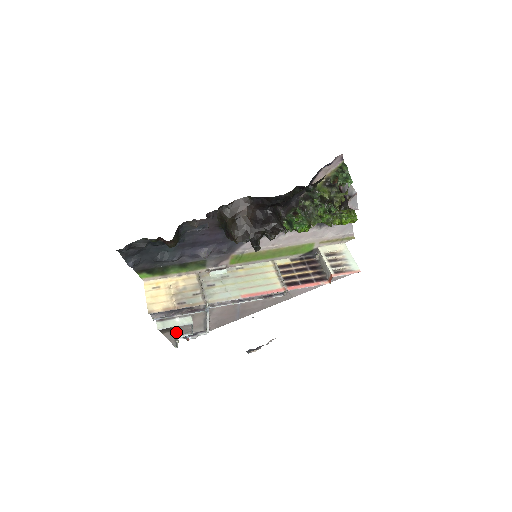
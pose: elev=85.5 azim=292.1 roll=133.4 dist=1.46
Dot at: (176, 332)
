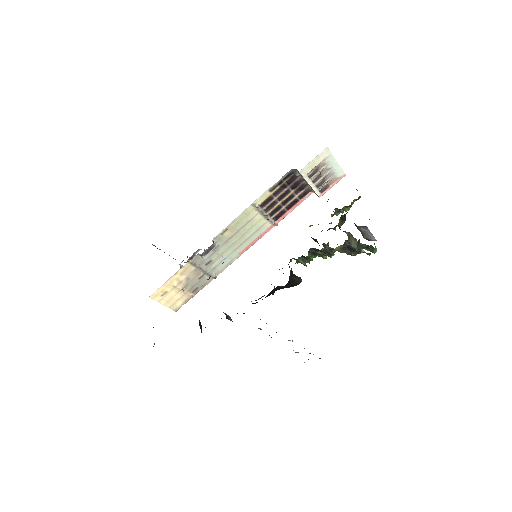
Dot at: occluded
